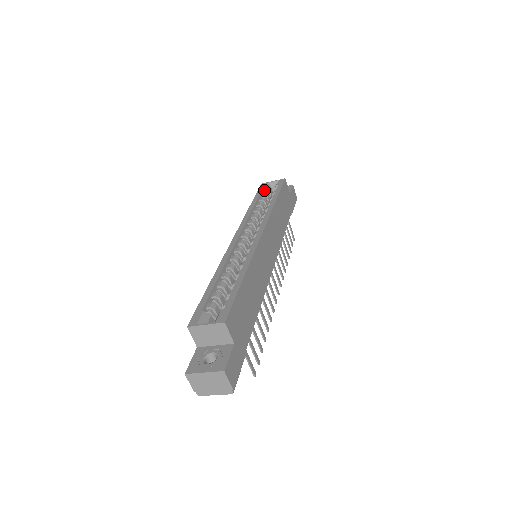
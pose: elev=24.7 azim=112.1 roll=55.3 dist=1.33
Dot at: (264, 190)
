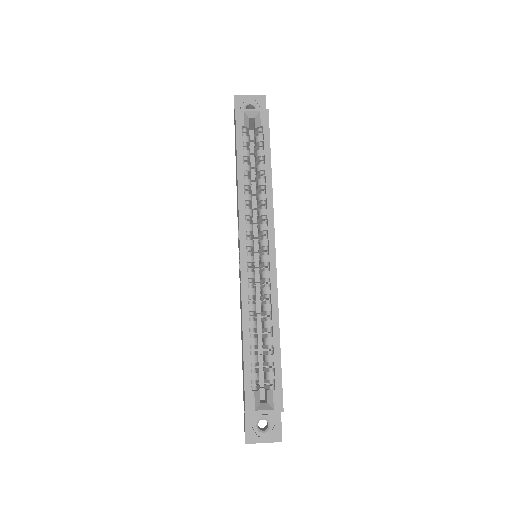
Dot at: (242, 127)
